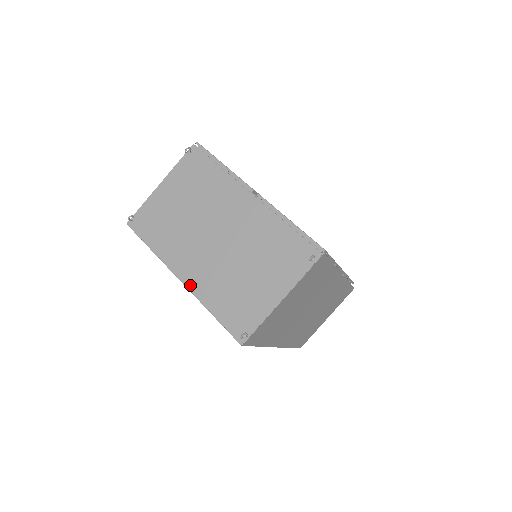
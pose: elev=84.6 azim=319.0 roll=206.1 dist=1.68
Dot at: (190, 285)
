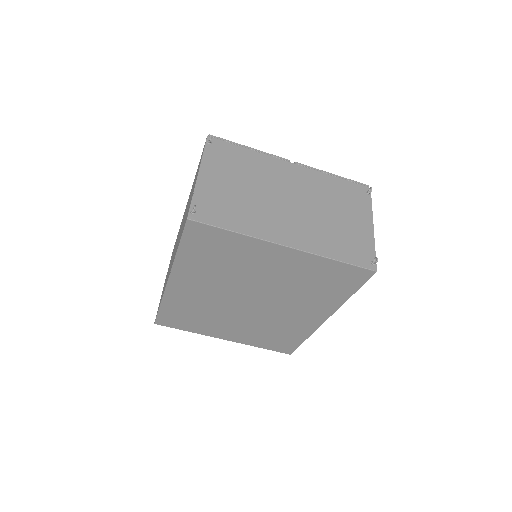
Dot at: (300, 246)
